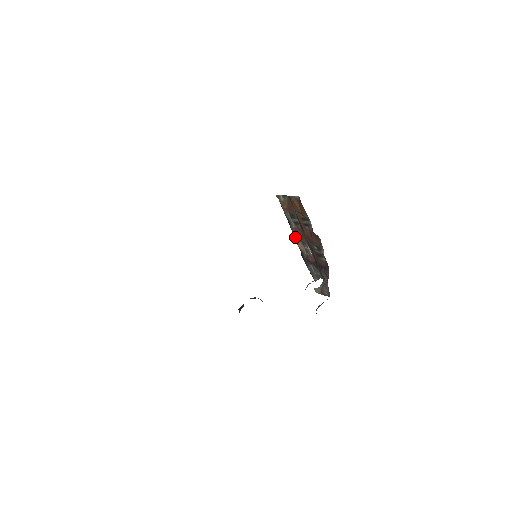
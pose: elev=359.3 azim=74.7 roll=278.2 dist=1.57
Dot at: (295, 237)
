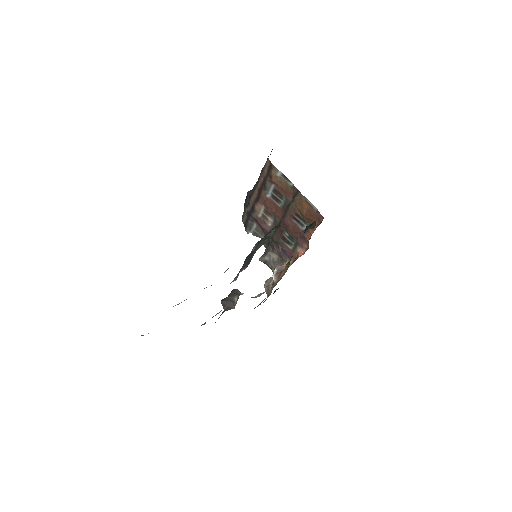
Dot at: (256, 196)
